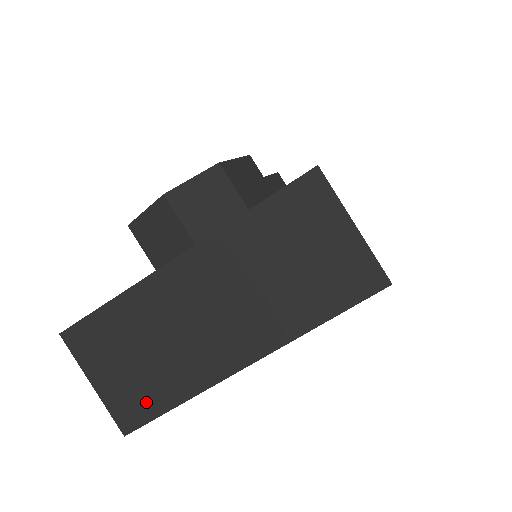
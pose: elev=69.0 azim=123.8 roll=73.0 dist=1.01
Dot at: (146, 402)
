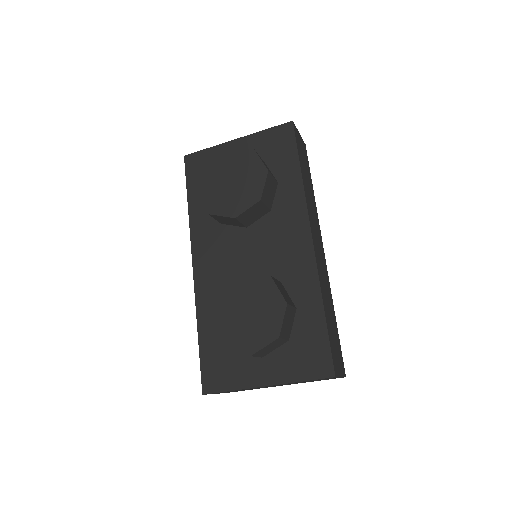
Dot at: occluded
